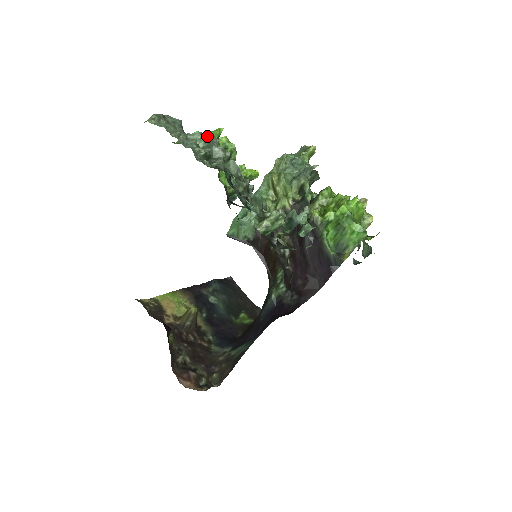
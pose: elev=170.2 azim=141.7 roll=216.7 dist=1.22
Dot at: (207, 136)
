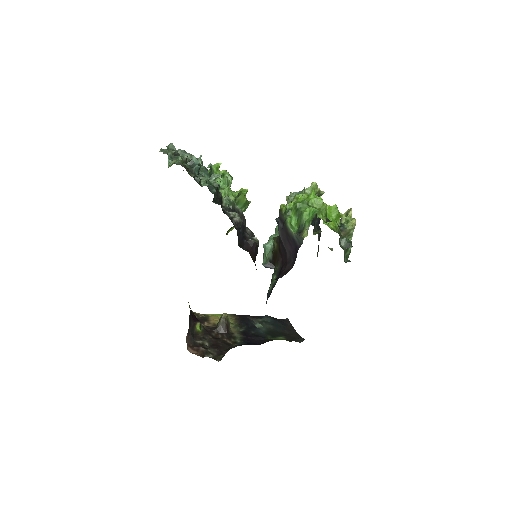
Dot at: (182, 150)
